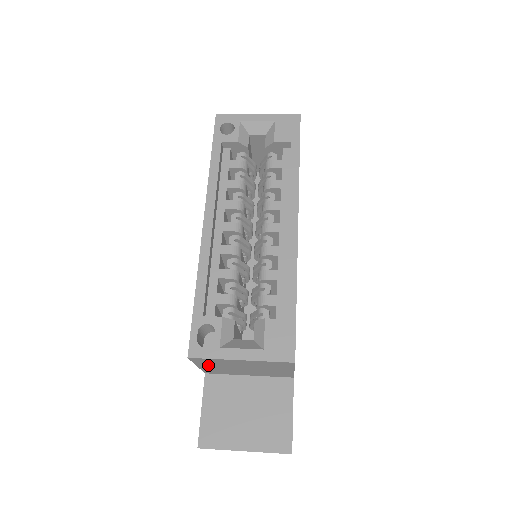
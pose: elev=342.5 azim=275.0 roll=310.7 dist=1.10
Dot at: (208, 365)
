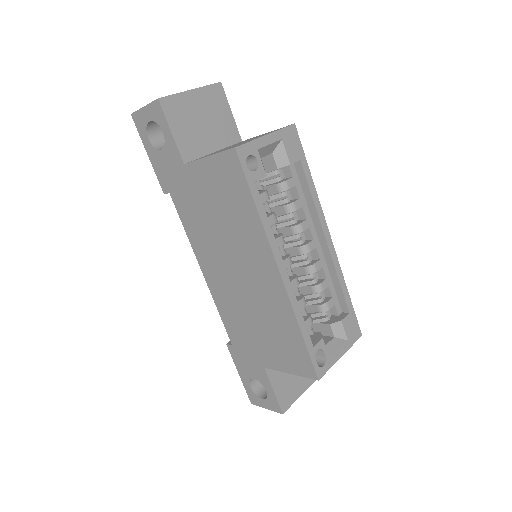
Dot at: occluded
